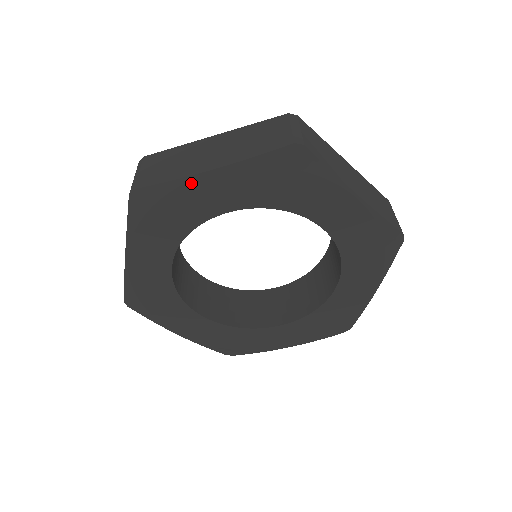
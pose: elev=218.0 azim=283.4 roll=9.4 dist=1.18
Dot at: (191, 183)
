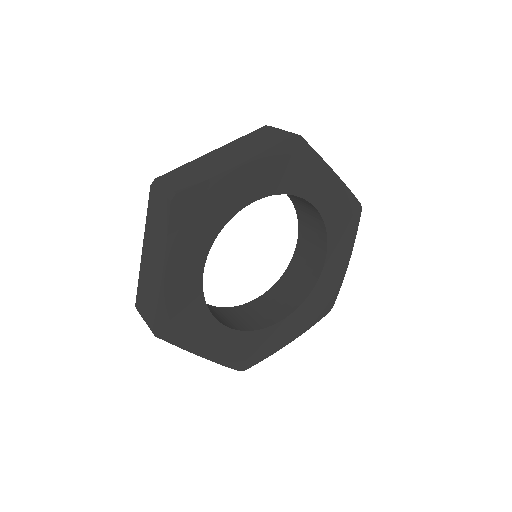
Dot at: (225, 178)
